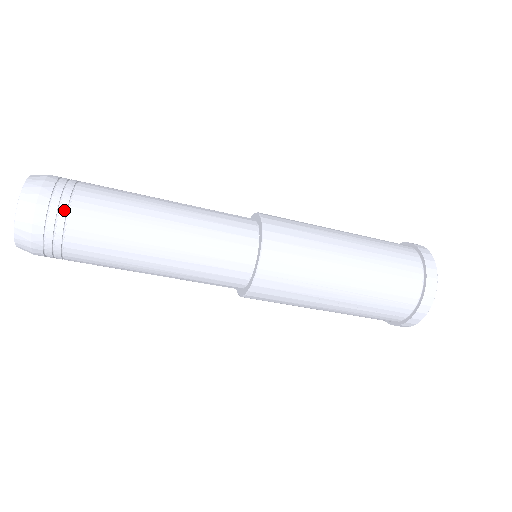
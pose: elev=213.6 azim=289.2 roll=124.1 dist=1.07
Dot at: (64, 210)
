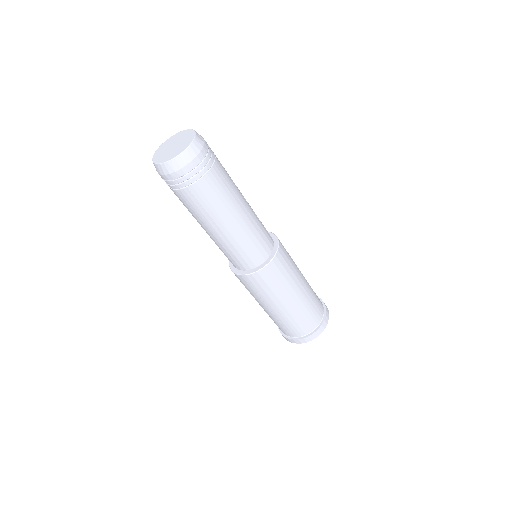
Dot at: (191, 182)
